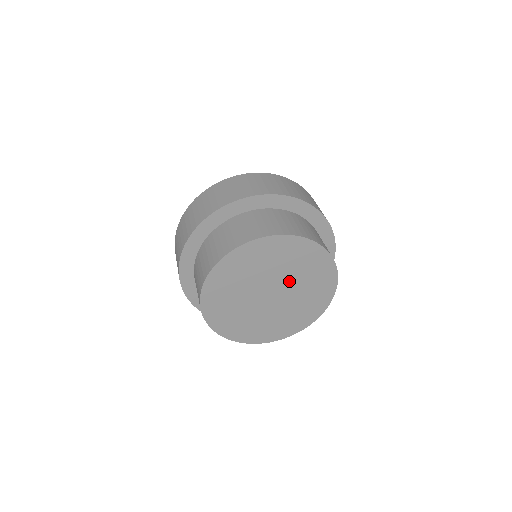
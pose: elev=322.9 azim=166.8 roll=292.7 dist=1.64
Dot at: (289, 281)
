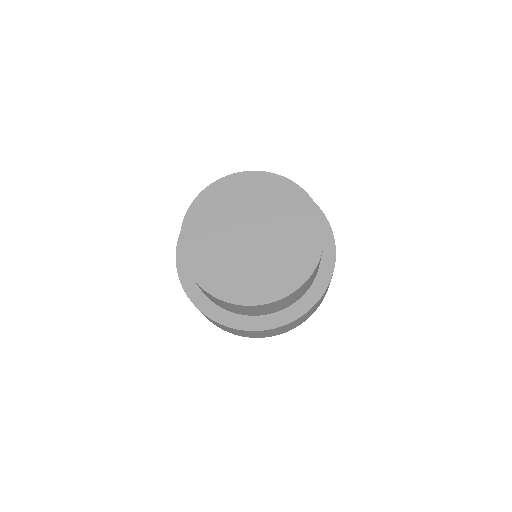
Dot at: (256, 214)
